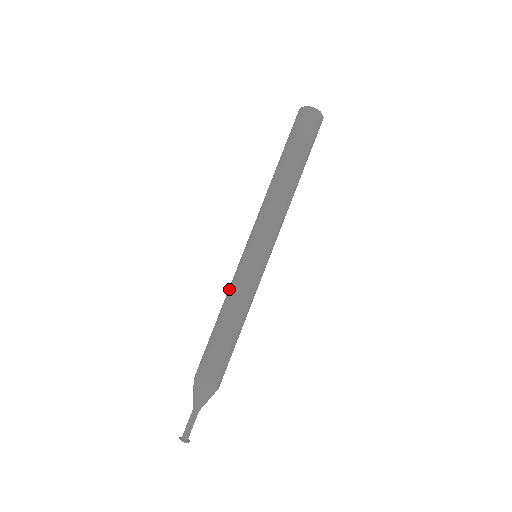
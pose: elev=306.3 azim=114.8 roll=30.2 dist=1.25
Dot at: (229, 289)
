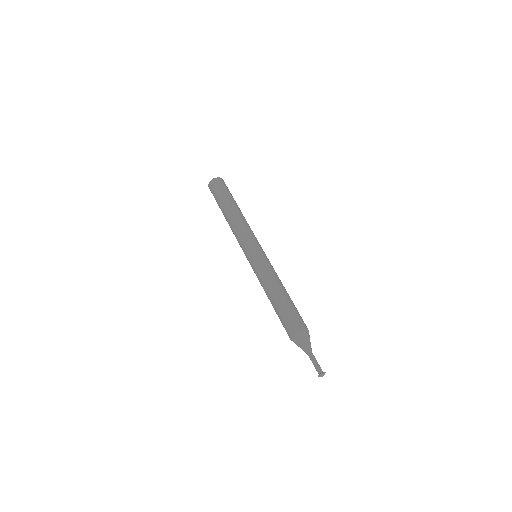
Dot at: (260, 279)
